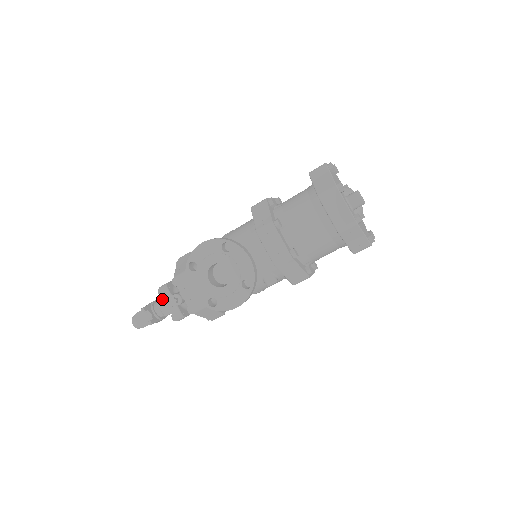
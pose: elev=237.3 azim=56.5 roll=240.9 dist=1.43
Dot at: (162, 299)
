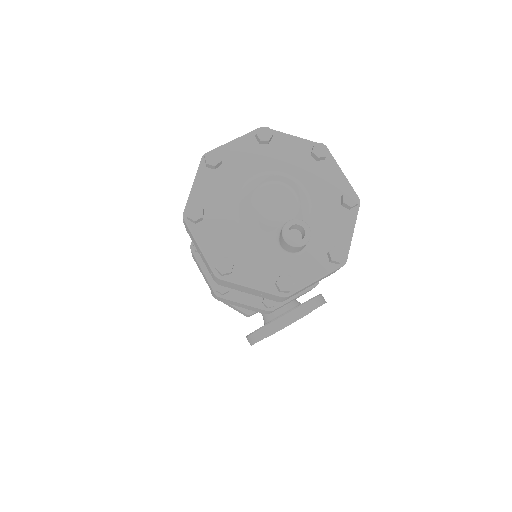
Dot at: occluded
